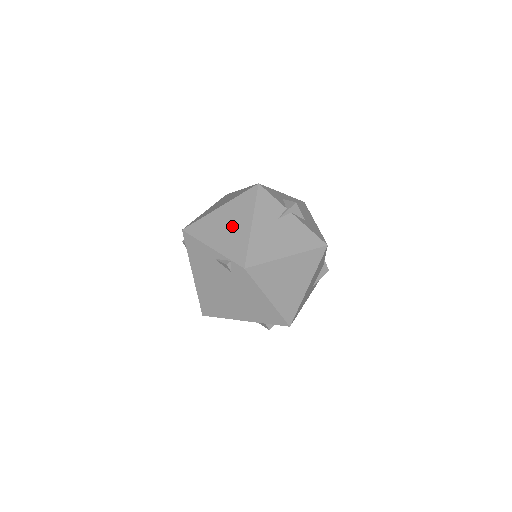
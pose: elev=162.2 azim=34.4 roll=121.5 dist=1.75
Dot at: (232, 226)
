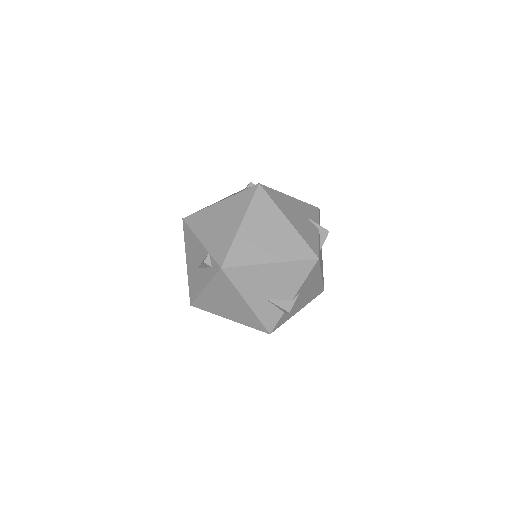
Dot at: occluded
